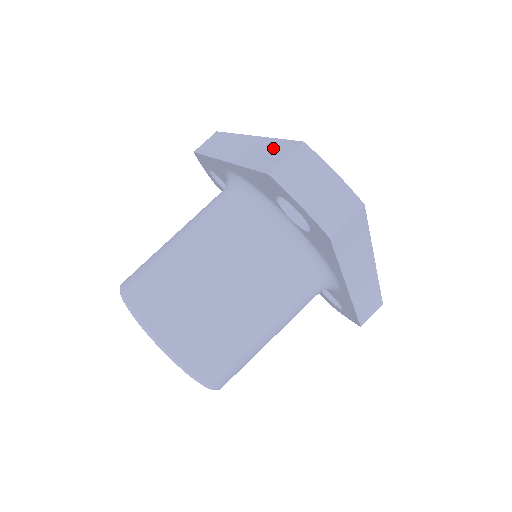
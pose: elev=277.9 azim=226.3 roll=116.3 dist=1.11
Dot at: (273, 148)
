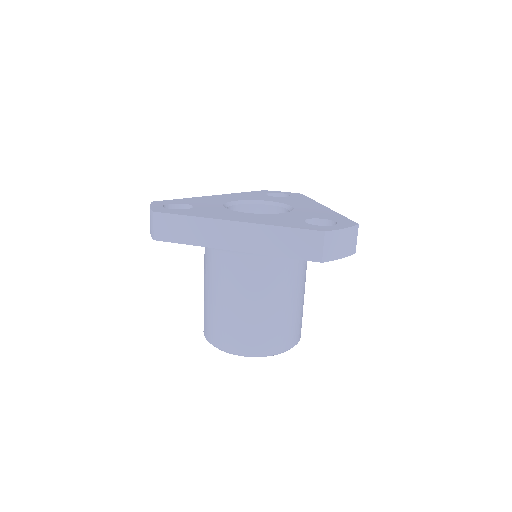
Dot at: (294, 238)
